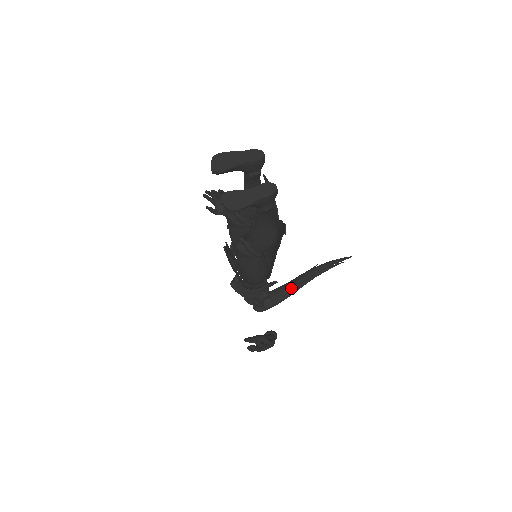
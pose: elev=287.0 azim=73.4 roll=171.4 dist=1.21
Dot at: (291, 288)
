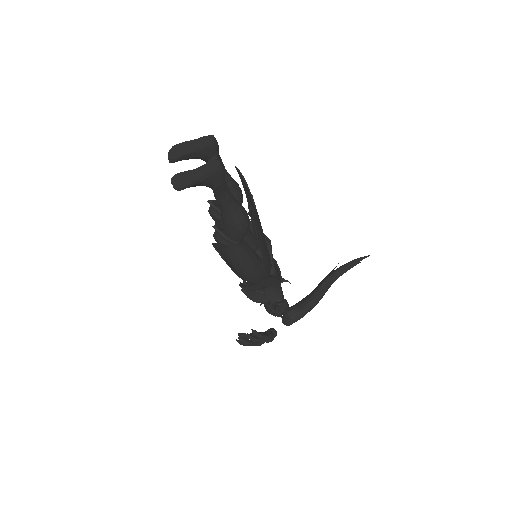
Dot at: (314, 296)
